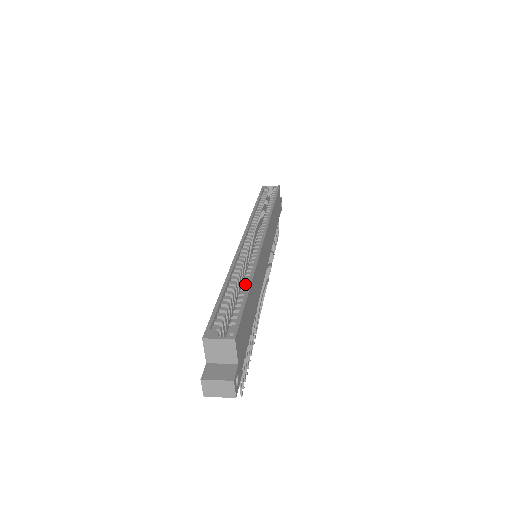
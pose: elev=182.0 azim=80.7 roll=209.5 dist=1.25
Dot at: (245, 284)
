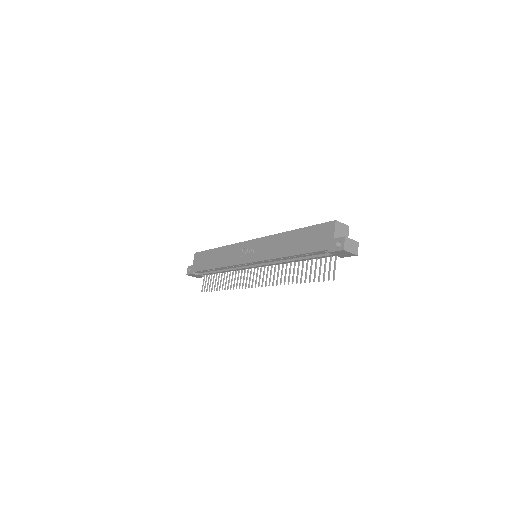
Dot at: occluded
